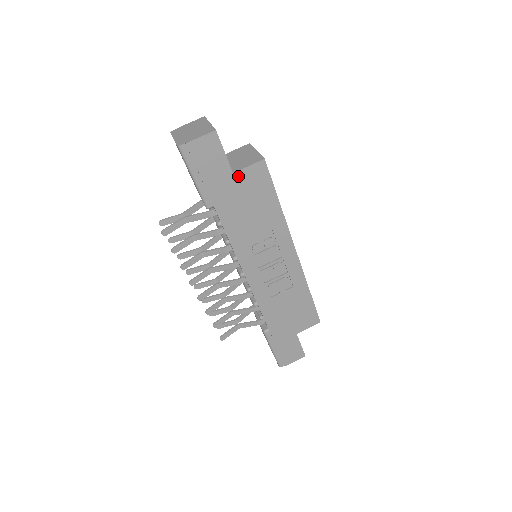
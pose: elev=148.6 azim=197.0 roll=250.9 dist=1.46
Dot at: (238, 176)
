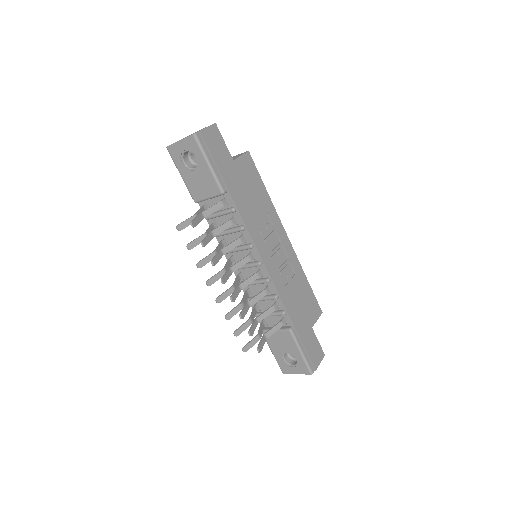
Dot at: (237, 163)
